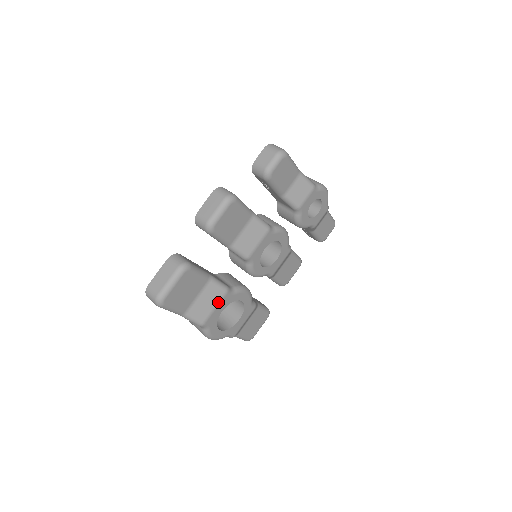
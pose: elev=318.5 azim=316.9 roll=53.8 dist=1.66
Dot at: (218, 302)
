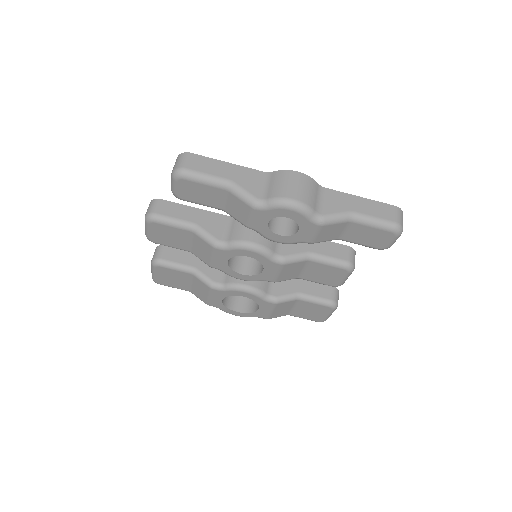
Dot at: (209, 293)
